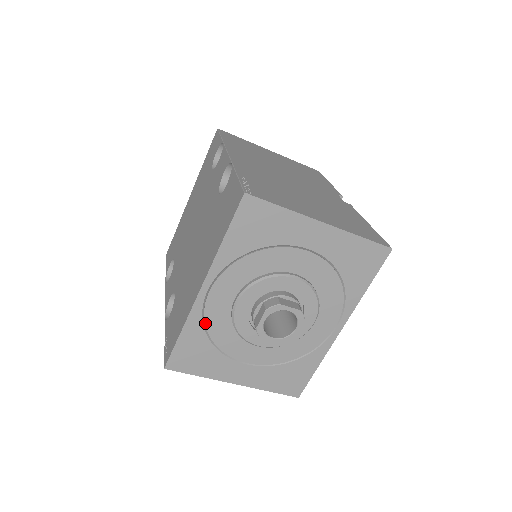
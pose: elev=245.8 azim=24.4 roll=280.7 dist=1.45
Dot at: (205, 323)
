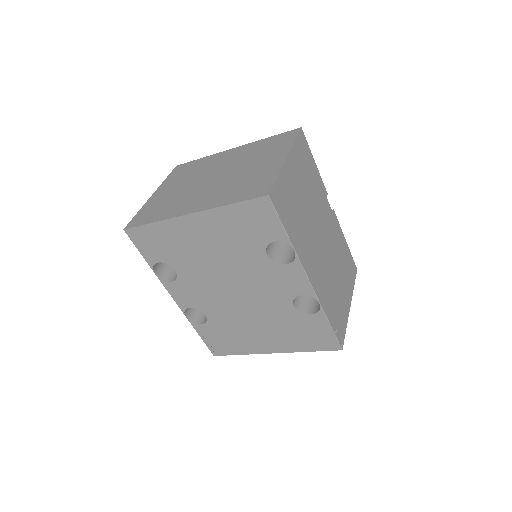
Dot at: occluded
